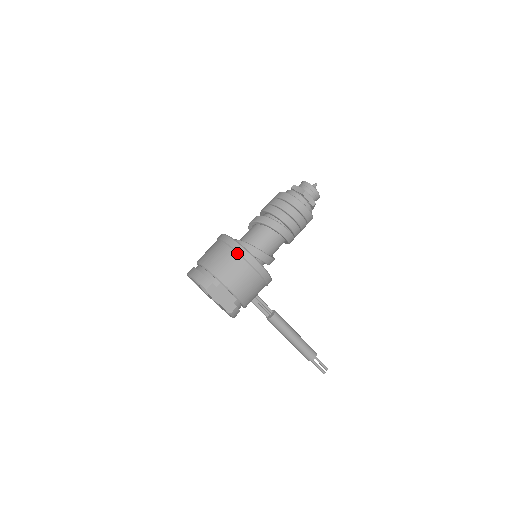
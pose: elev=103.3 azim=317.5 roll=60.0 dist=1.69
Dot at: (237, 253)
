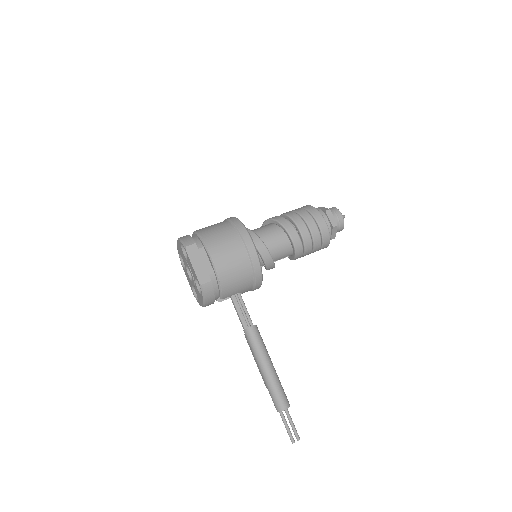
Dot at: (234, 226)
